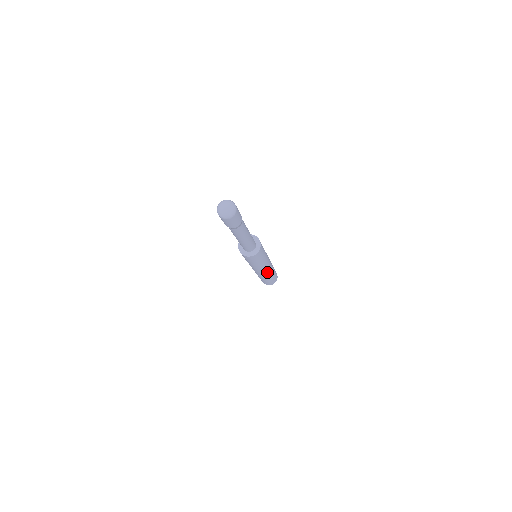
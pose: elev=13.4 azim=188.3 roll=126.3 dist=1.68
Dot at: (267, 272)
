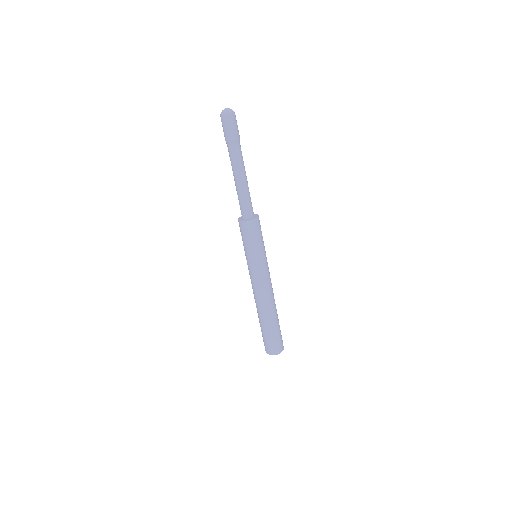
Dot at: (271, 295)
